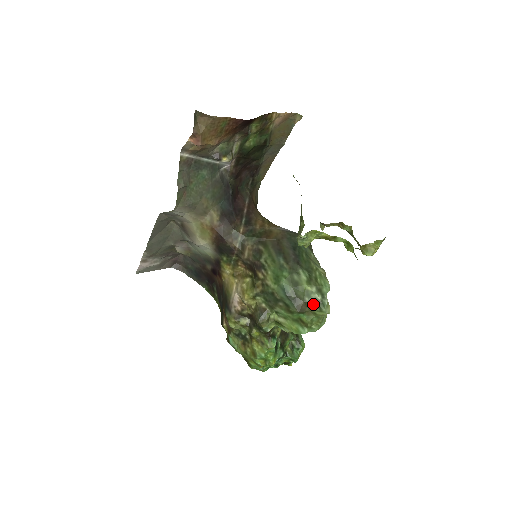
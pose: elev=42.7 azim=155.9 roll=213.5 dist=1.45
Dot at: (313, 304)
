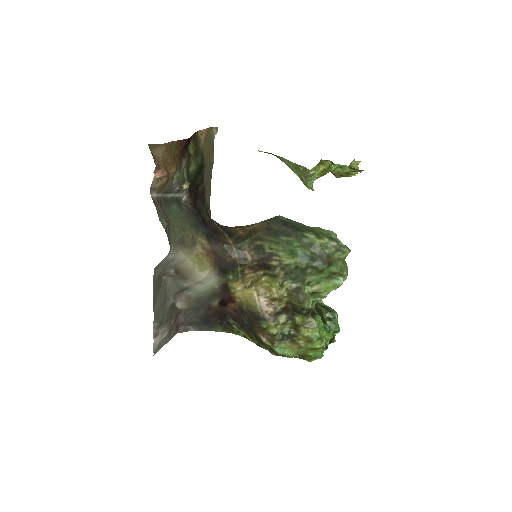
Dot at: (334, 252)
